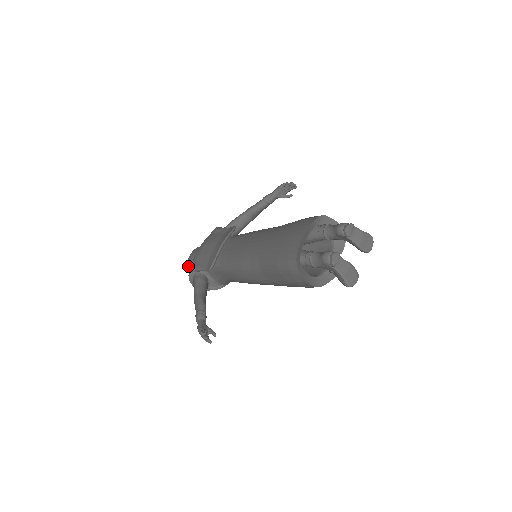
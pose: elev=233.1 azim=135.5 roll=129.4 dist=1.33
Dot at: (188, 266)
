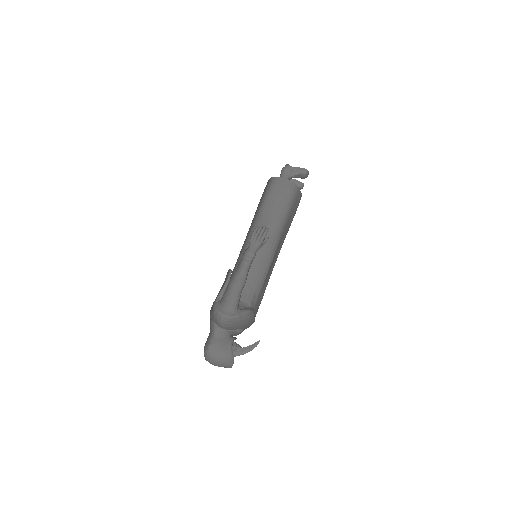
Dot at: (208, 346)
